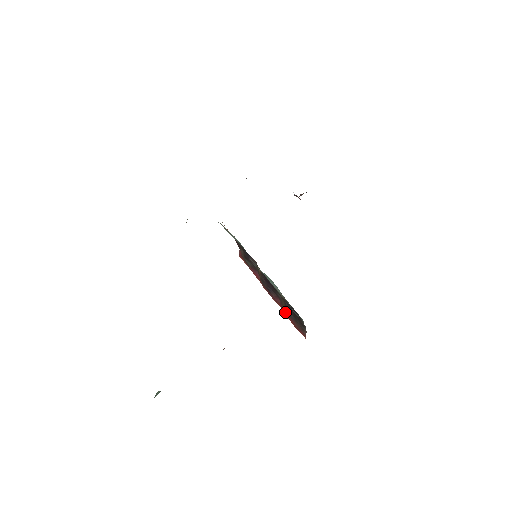
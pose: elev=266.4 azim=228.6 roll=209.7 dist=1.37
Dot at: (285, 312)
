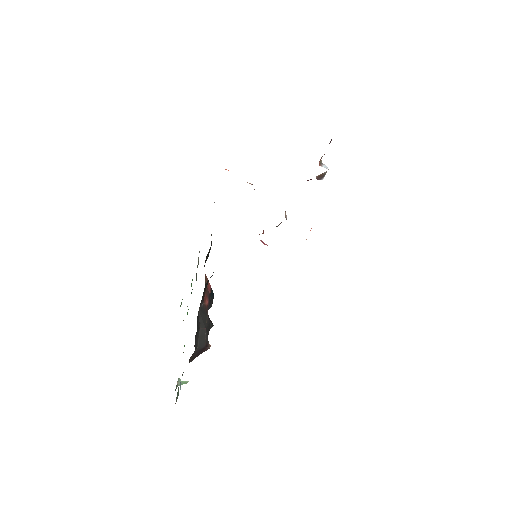
Dot at: occluded
